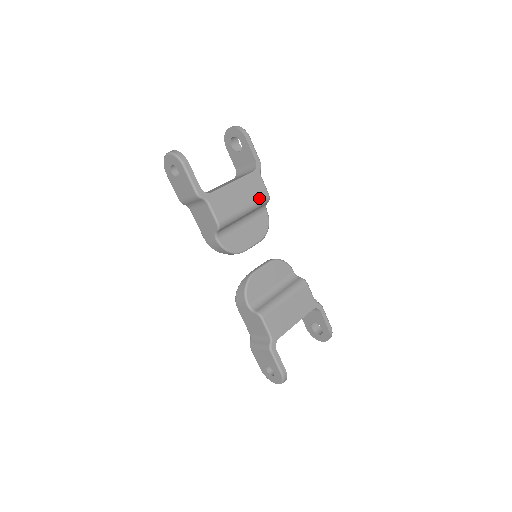
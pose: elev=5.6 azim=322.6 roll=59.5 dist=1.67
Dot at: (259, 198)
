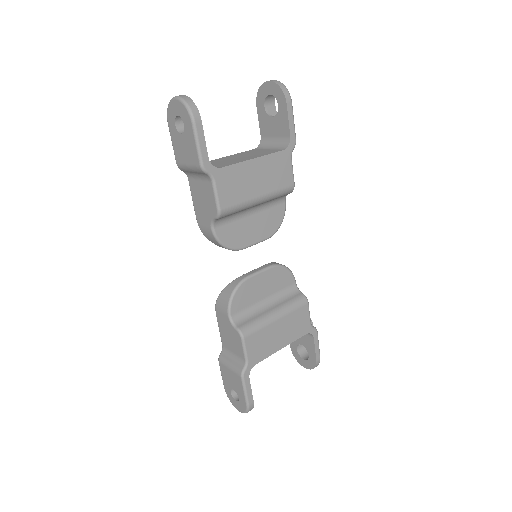
Dot at: (281, 187)
